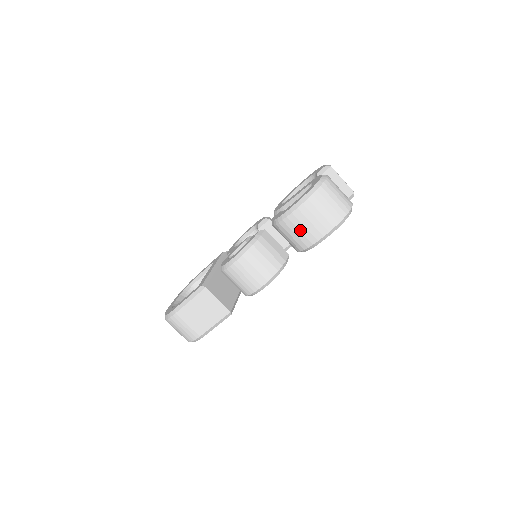
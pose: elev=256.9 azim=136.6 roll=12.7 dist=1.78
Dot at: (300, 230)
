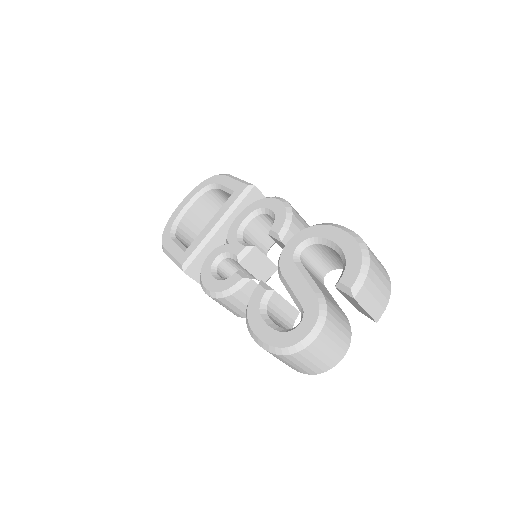
Dot at: occluded
